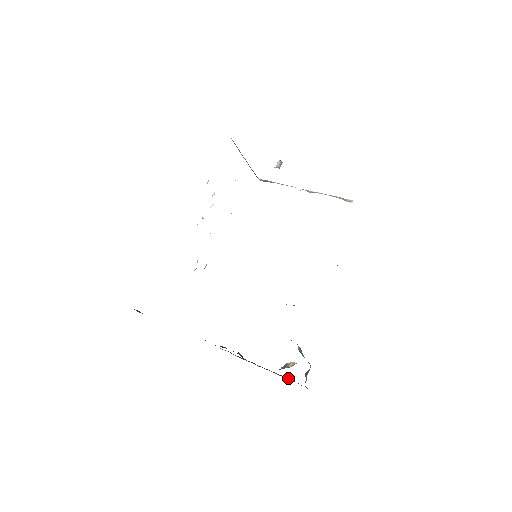
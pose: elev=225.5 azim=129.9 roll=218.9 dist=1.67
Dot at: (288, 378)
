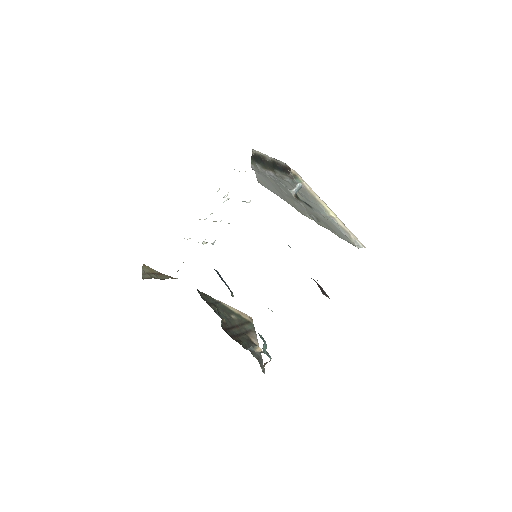
Dot at: (257, 352)
